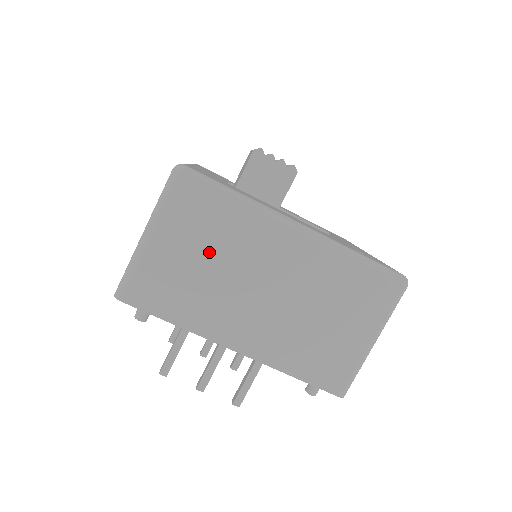
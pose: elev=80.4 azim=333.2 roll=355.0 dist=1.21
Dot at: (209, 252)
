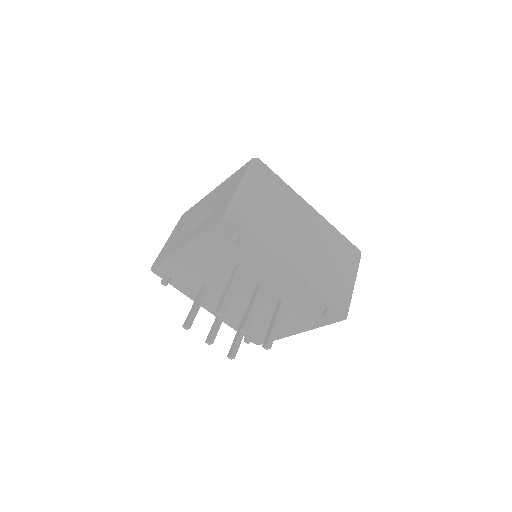
Dot at: (274, 206)
